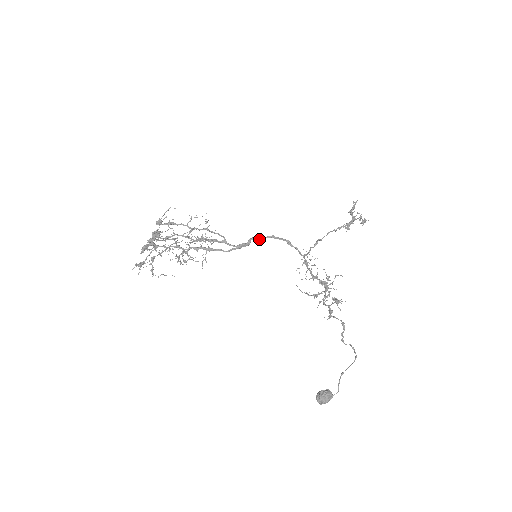
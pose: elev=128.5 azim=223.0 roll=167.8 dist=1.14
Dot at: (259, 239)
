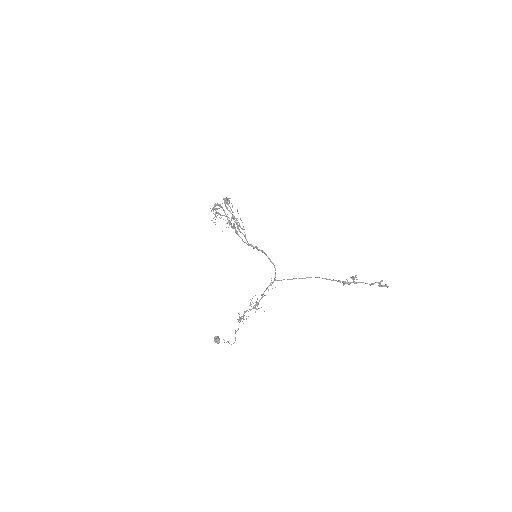
Dot at: occluded
